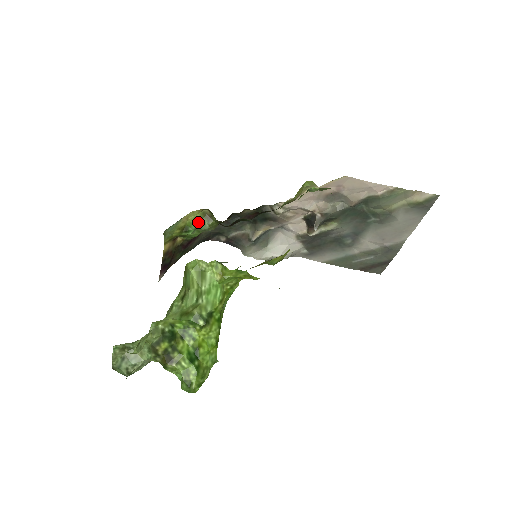
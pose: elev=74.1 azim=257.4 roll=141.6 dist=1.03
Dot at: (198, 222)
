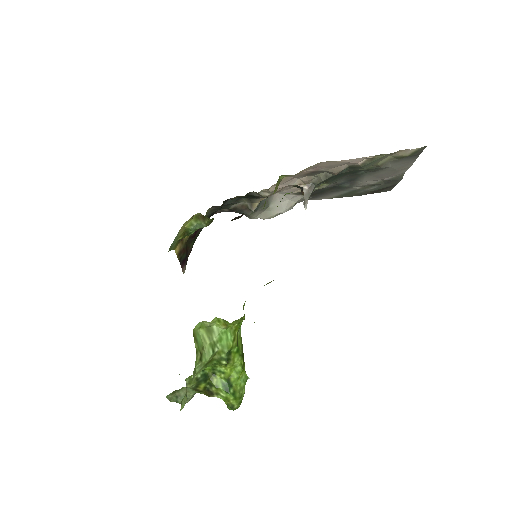
Dot at: (195, 225)
